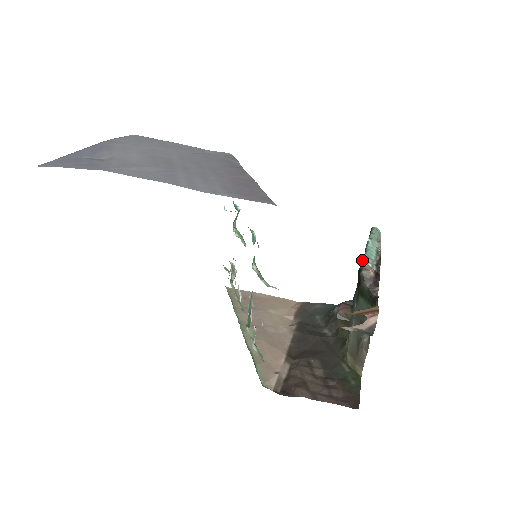
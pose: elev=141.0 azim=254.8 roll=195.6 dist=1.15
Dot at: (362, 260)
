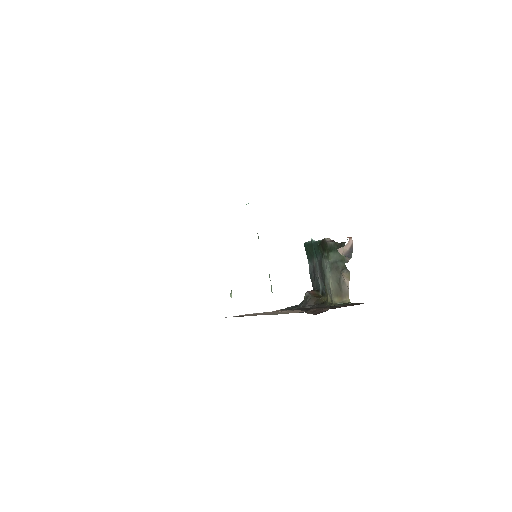
Dot at: (318, 241)
